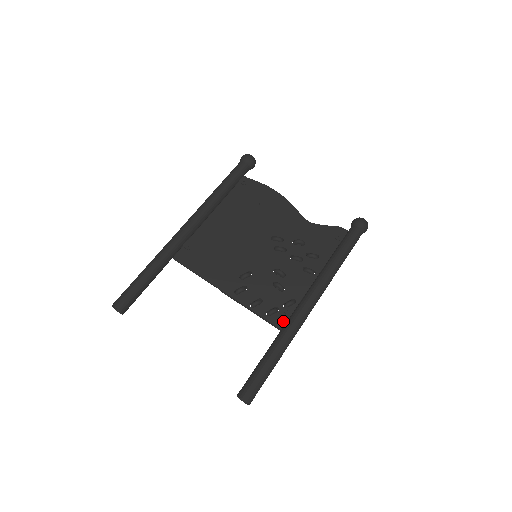
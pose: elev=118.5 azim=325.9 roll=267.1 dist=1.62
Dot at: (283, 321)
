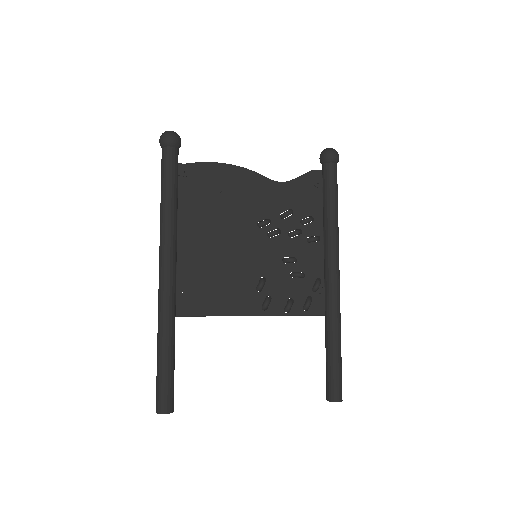
Dot at: (322, 306)
